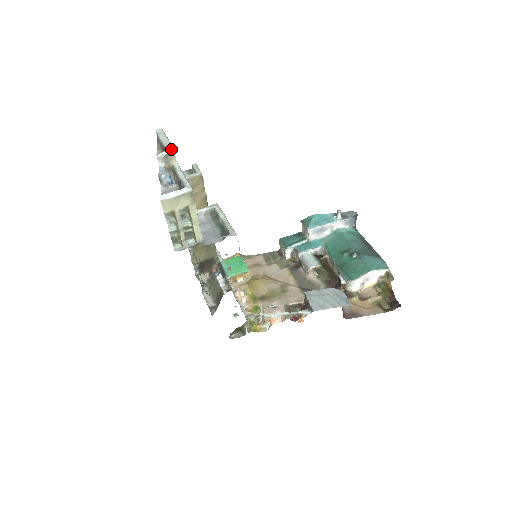
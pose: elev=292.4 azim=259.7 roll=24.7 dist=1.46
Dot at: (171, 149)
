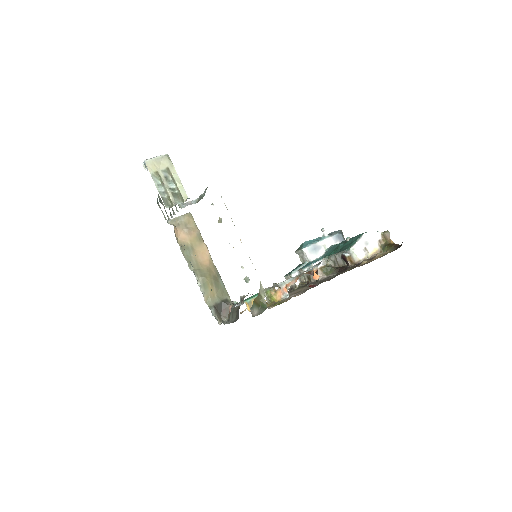
Dot at: occluded
